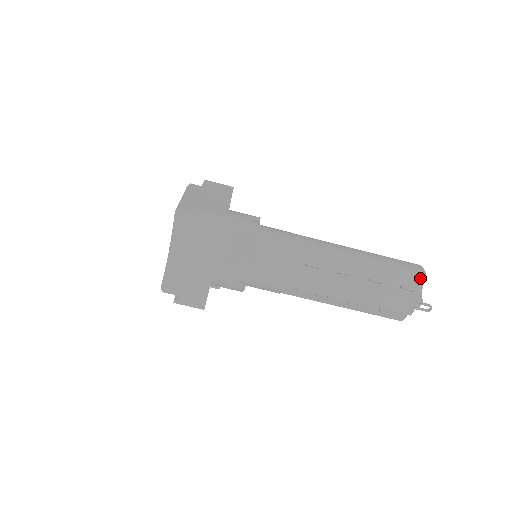
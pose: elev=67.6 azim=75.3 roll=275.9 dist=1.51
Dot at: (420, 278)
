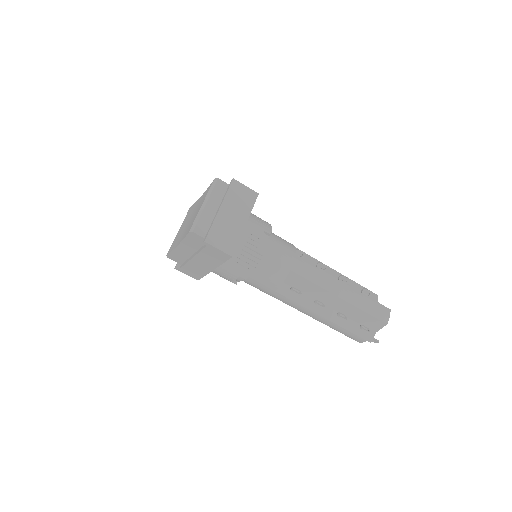
Dot at: (381, 325)
